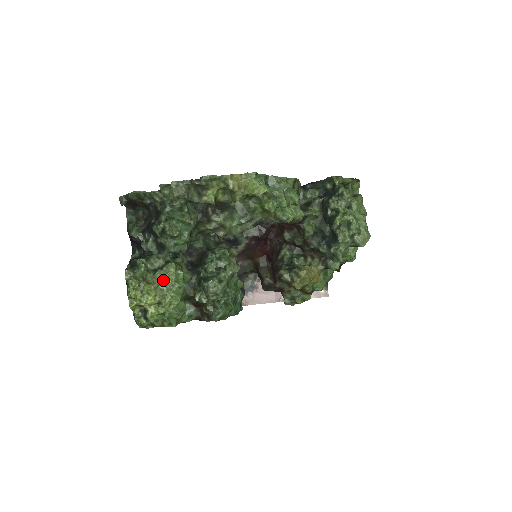
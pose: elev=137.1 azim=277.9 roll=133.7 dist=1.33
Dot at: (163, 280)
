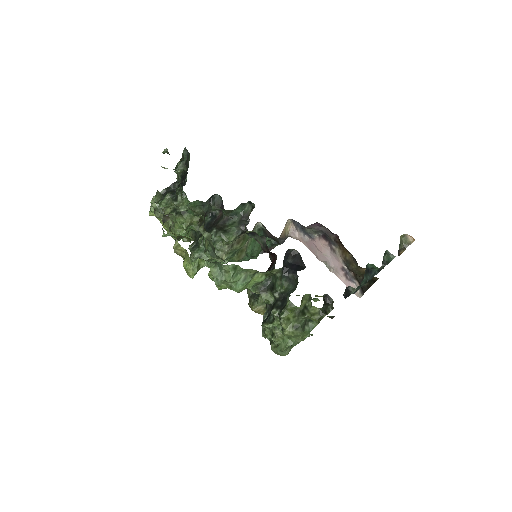
Dot at: occluded
